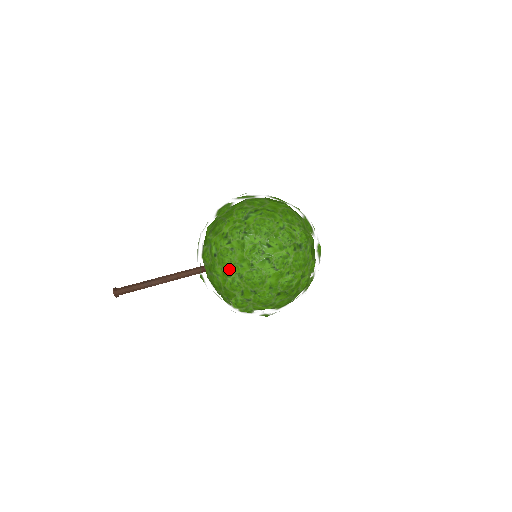
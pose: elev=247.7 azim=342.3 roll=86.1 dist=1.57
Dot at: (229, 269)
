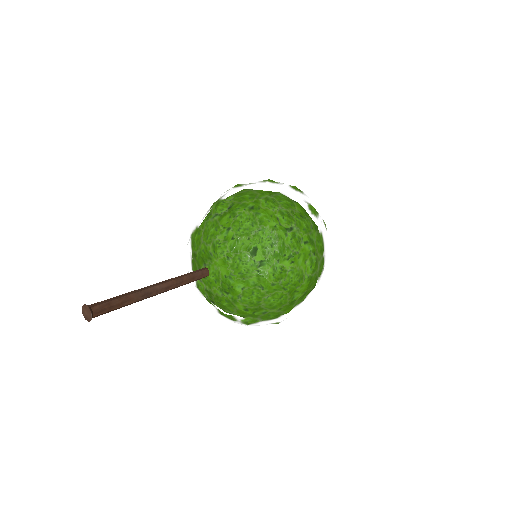
Dot at: (254, 199)
